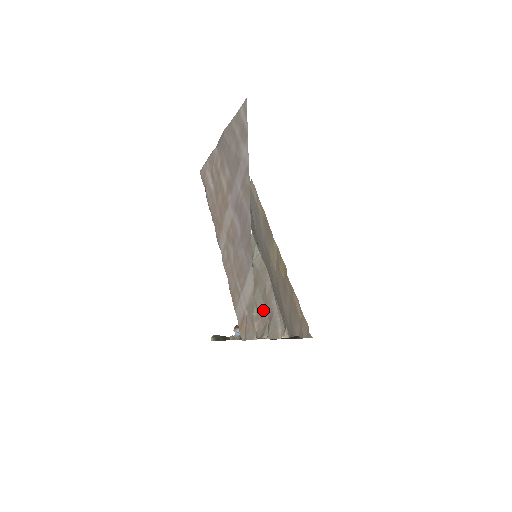
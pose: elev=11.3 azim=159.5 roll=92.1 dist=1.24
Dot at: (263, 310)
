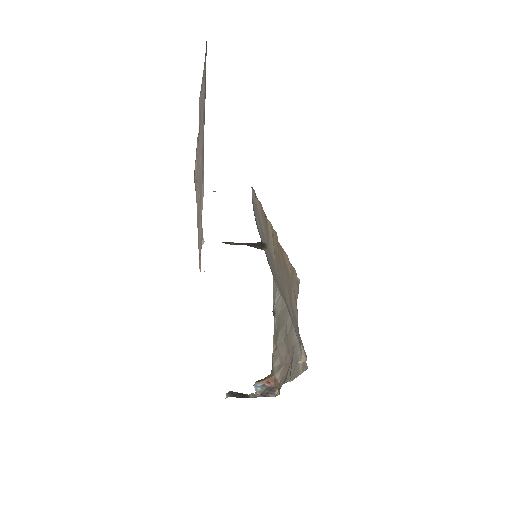
Dot at: (285, 354)
